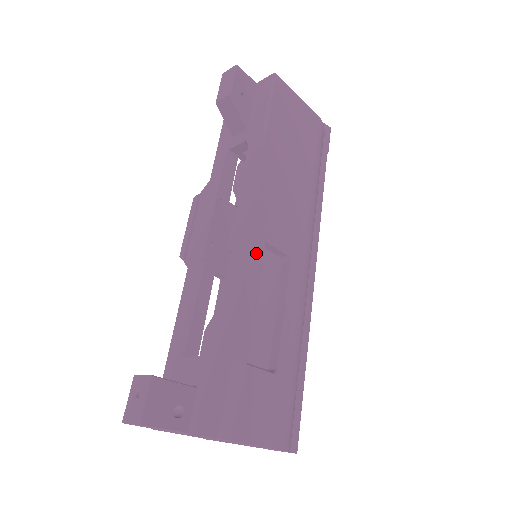
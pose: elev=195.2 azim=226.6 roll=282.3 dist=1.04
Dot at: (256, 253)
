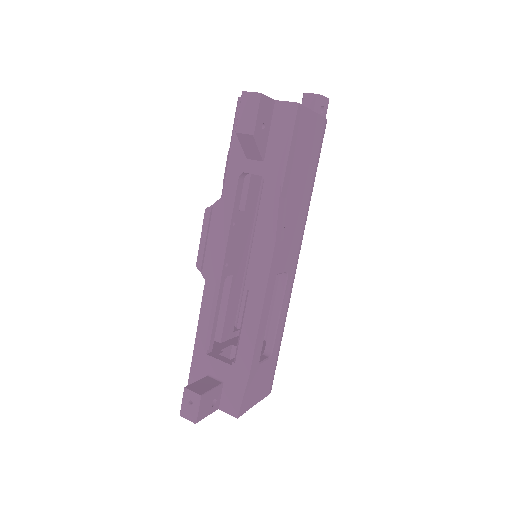
Dot at: (269, 296)
